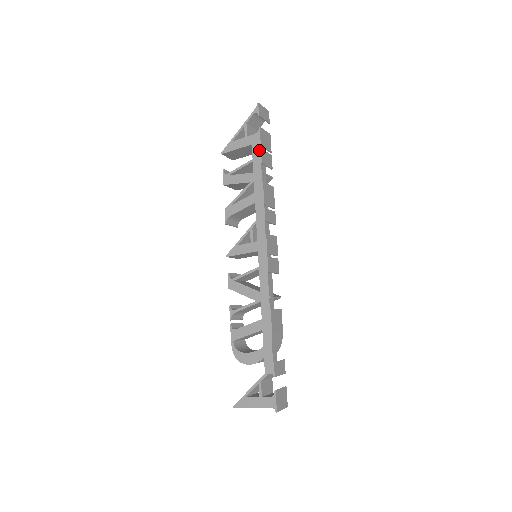
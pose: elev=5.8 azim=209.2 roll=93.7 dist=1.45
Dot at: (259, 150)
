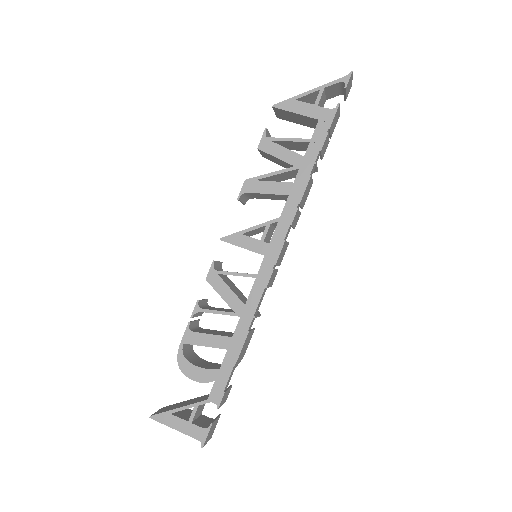
Dot at: (325, 133)
